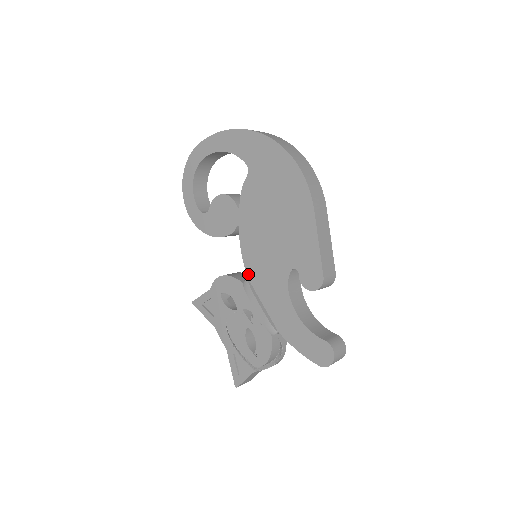
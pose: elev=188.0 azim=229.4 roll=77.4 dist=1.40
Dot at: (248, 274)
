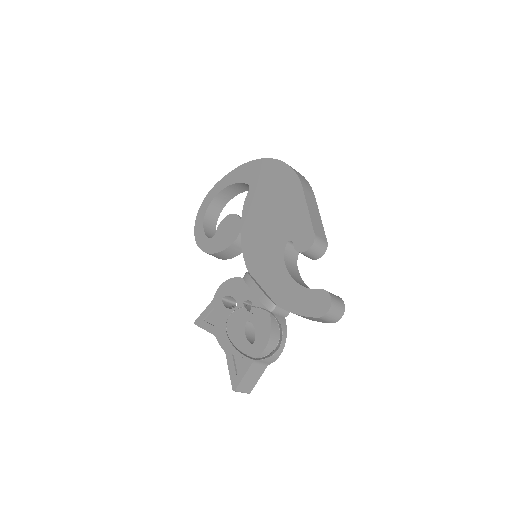
Dot at: (248, 267)
